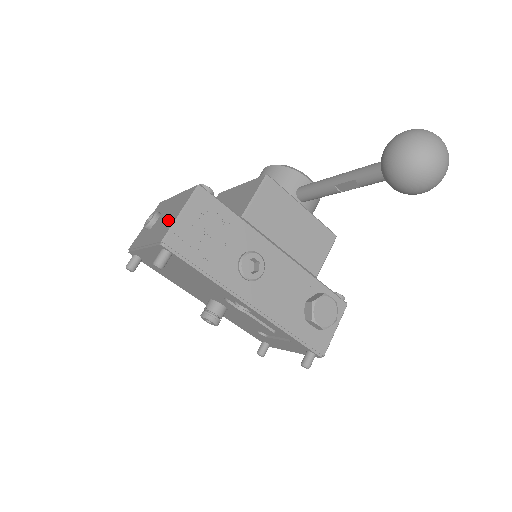
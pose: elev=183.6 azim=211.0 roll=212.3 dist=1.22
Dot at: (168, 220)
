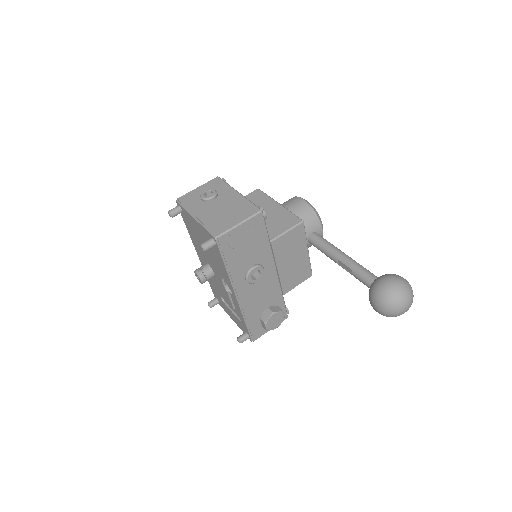
Dot at: (226, 217)
